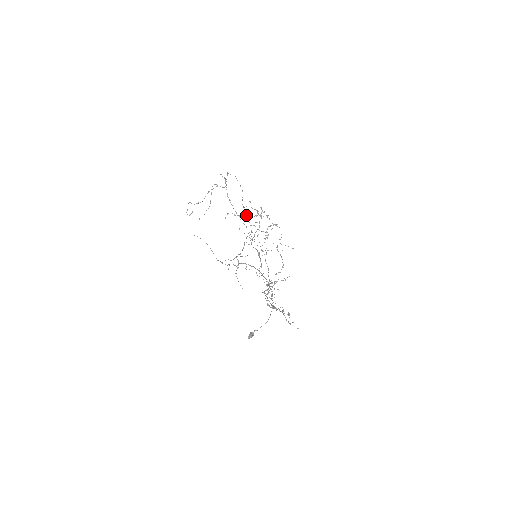
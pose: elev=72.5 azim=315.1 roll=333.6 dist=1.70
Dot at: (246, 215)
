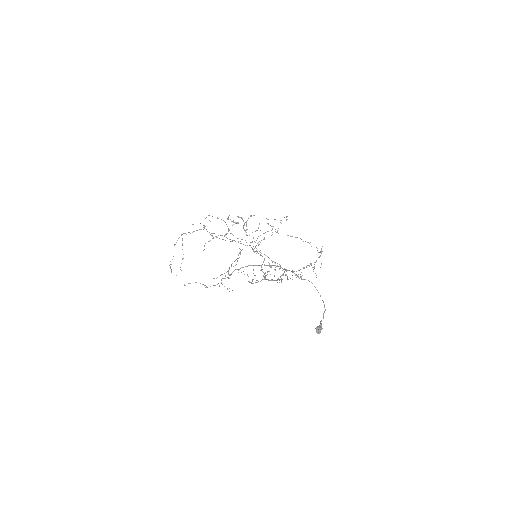
Dot at: (209, 232)
